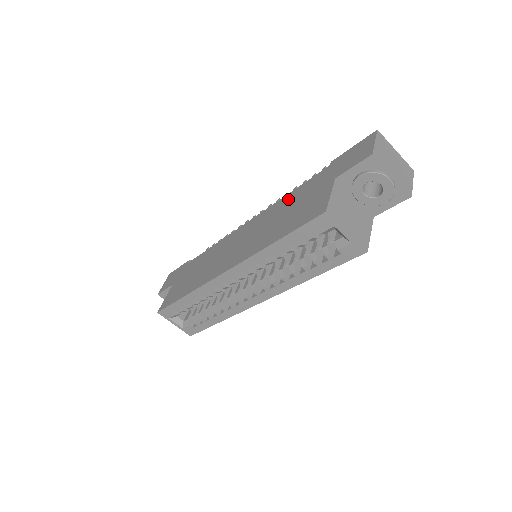
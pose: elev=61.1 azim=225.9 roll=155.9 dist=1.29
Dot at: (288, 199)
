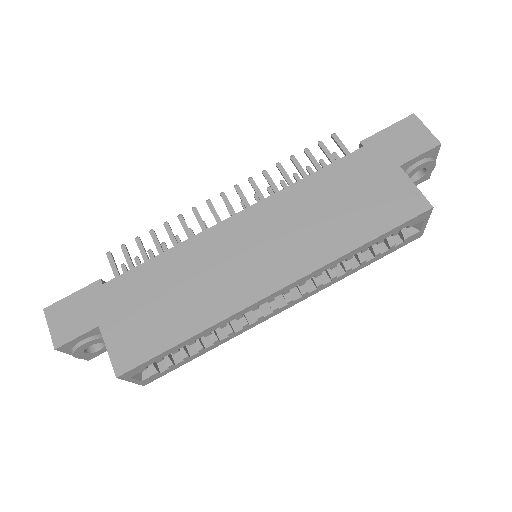
Dot at: (317, 185)
